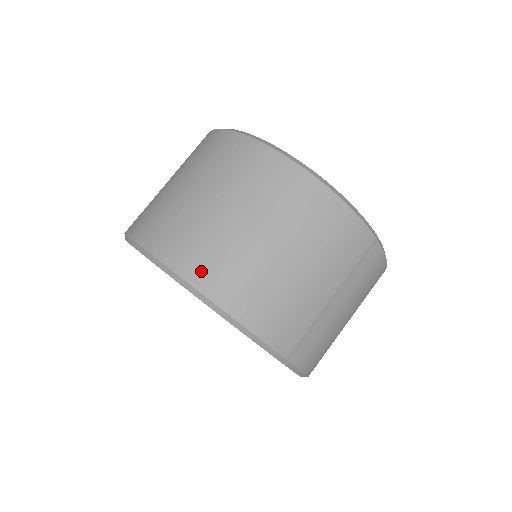
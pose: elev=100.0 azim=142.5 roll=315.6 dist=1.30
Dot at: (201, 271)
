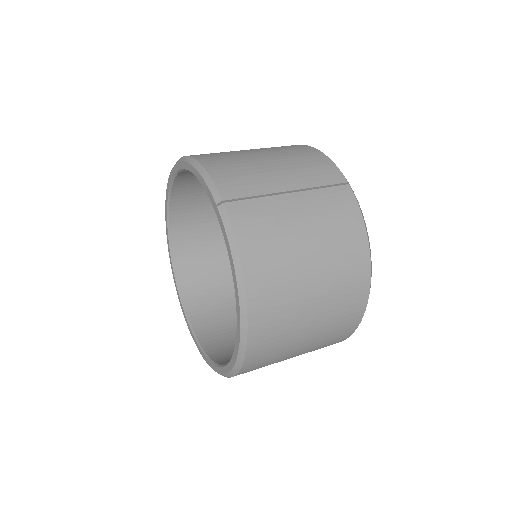
Dot at: occluded
